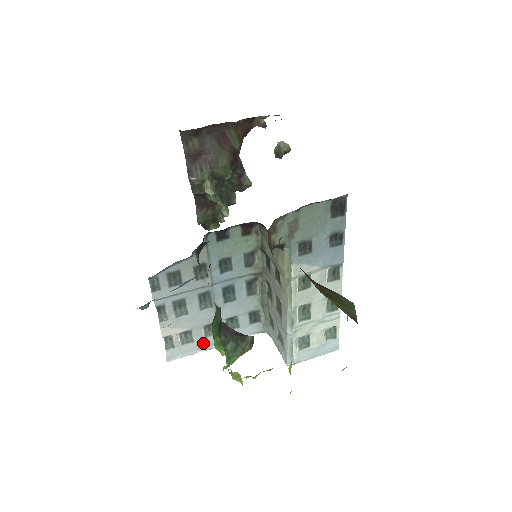
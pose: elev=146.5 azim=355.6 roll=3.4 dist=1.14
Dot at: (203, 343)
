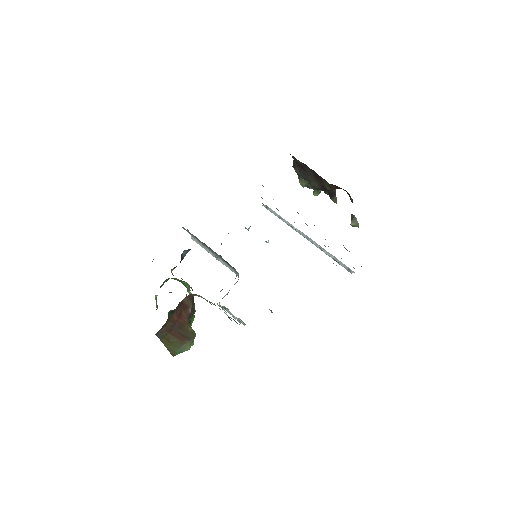
Dot at: (209, 251)
